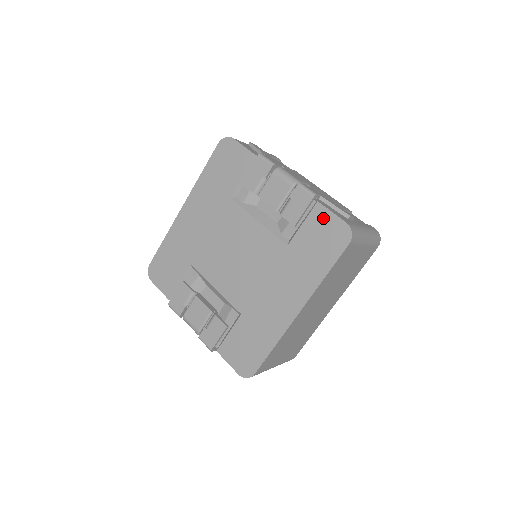
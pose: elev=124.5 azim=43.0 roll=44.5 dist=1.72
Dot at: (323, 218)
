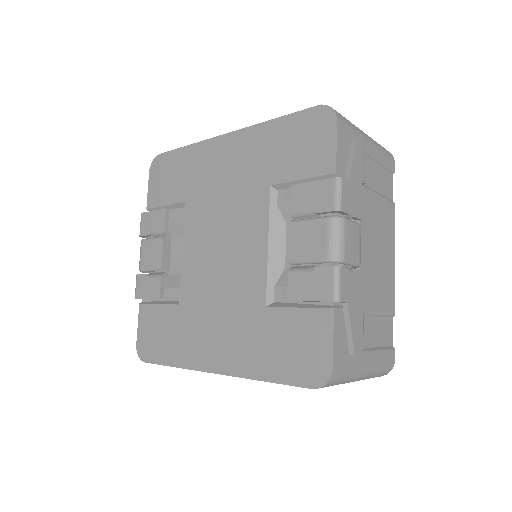
Dot at: (320, 331)
